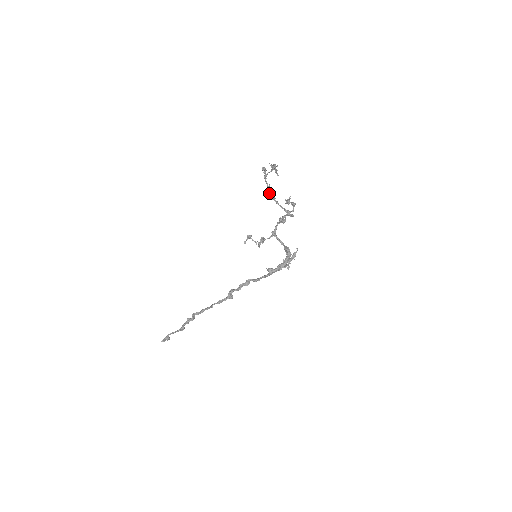
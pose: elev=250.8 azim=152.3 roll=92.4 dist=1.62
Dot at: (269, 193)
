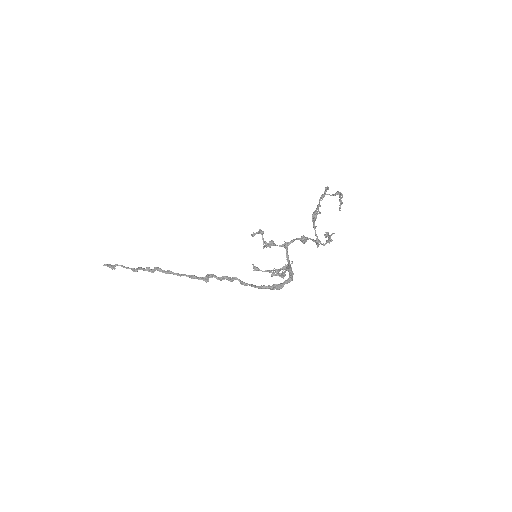
Dot at: (314, 213)
